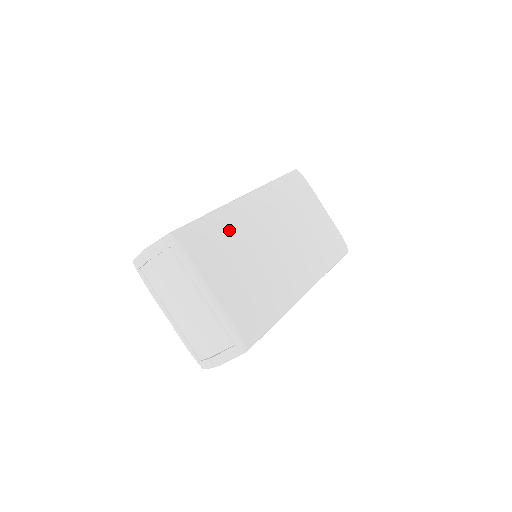
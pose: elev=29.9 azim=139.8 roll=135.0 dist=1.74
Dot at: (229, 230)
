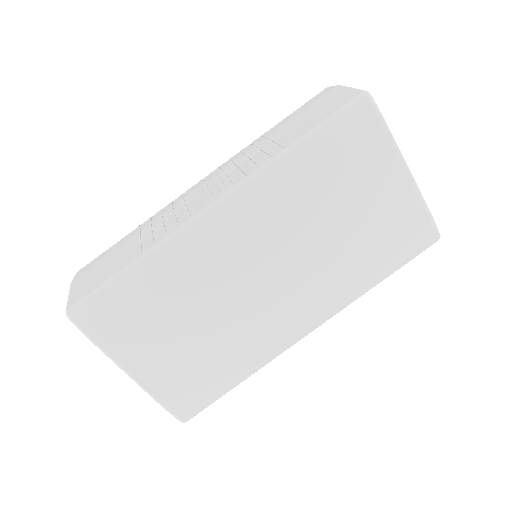
Dot at: (168, 284)
